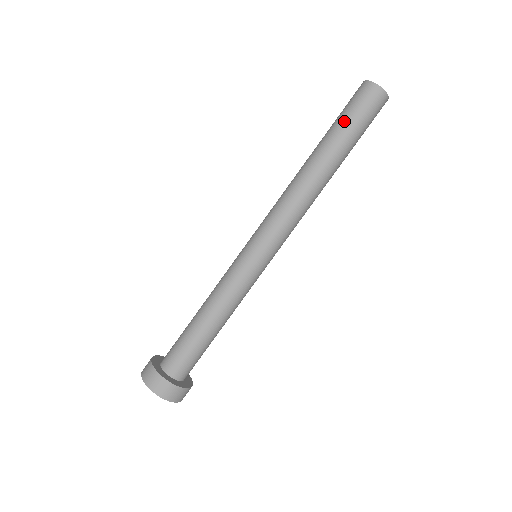
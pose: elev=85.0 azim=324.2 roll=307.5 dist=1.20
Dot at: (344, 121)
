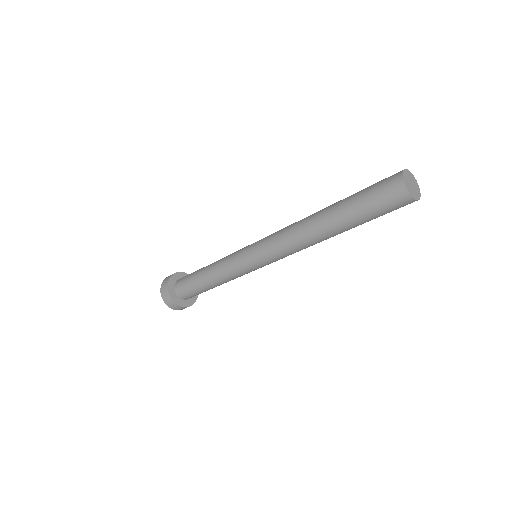
Dot at: (359, 201)
